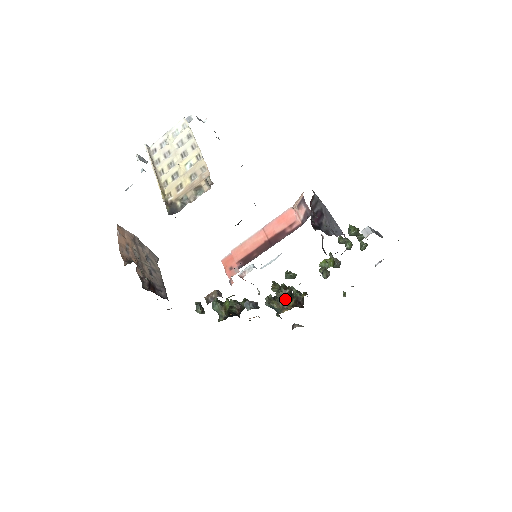
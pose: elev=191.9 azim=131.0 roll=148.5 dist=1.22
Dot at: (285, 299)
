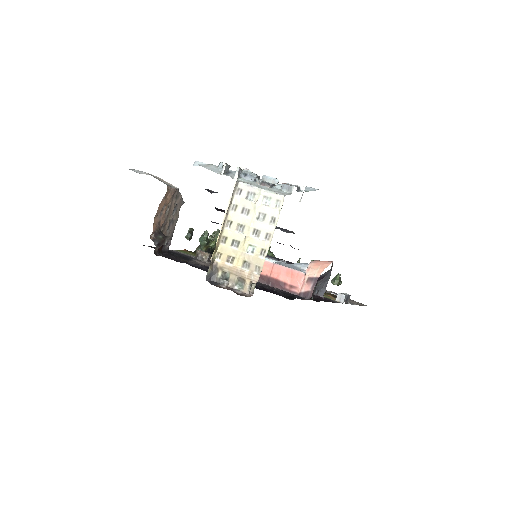
Dot at: occluded
